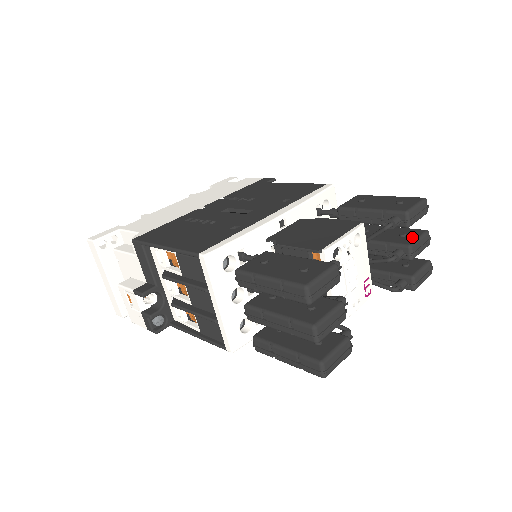
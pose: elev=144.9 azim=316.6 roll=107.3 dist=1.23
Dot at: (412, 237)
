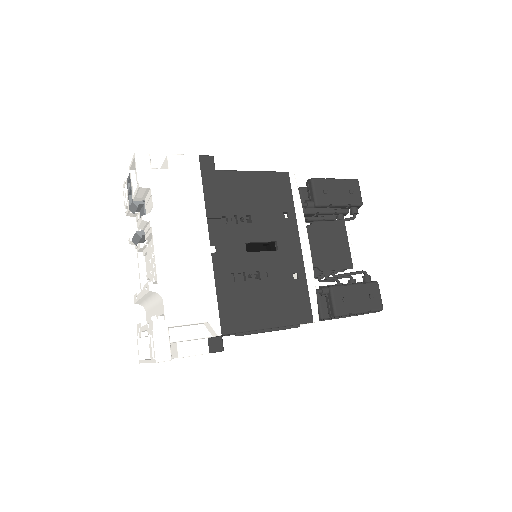
Dot at: occluded
